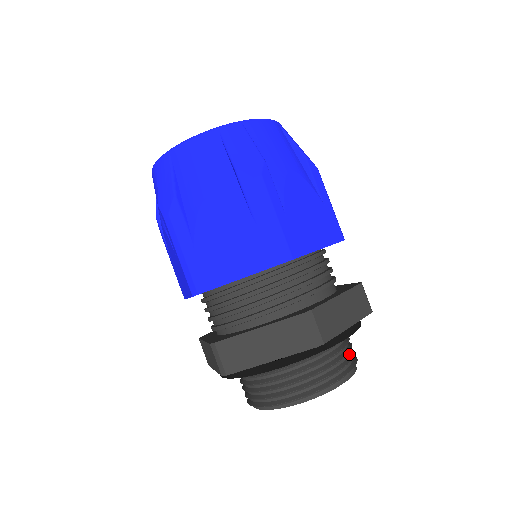
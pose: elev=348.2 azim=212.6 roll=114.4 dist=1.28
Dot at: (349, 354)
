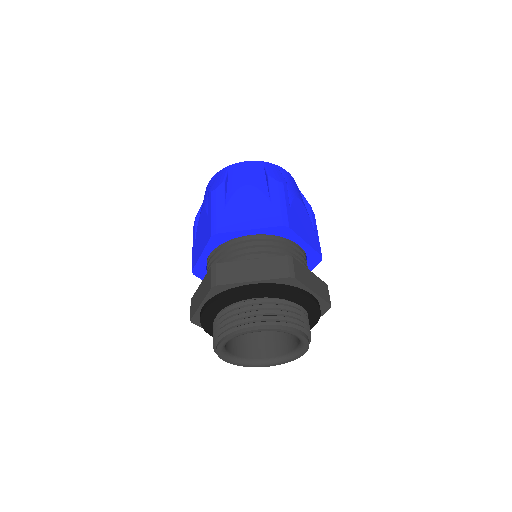
Dot at: (275, 315)
